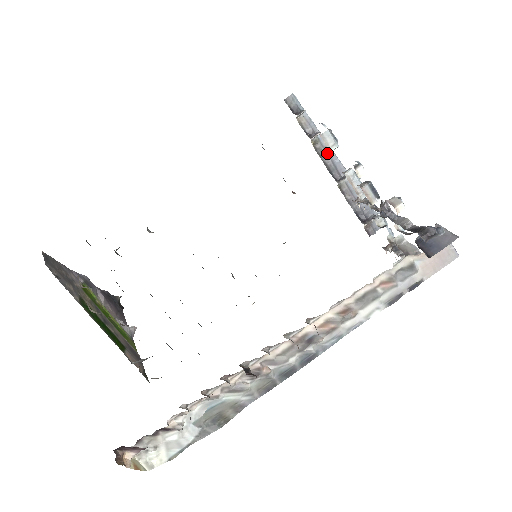
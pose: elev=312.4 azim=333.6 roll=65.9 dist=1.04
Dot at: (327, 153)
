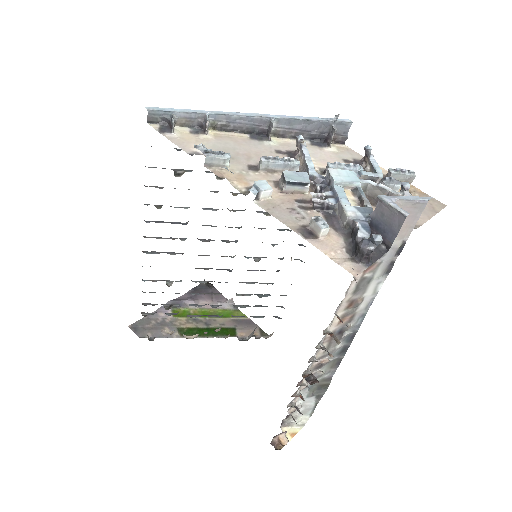
Dot at: (233, 122)
